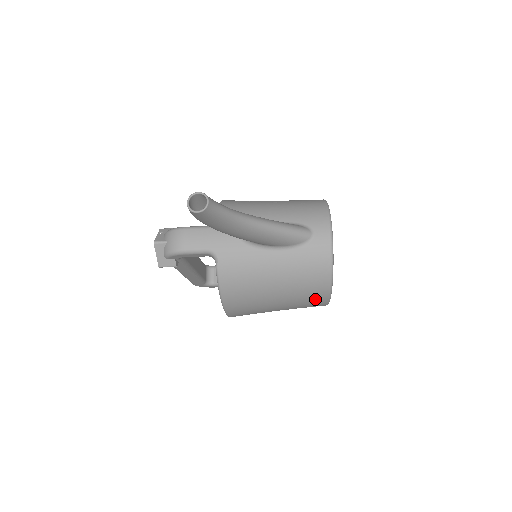
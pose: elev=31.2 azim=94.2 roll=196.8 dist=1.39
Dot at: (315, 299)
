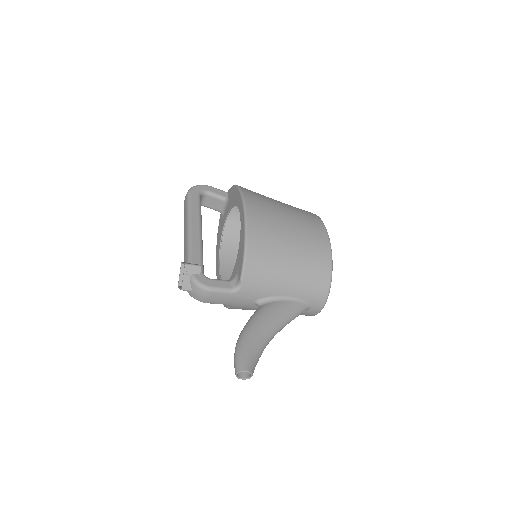
Dot at: occluded
